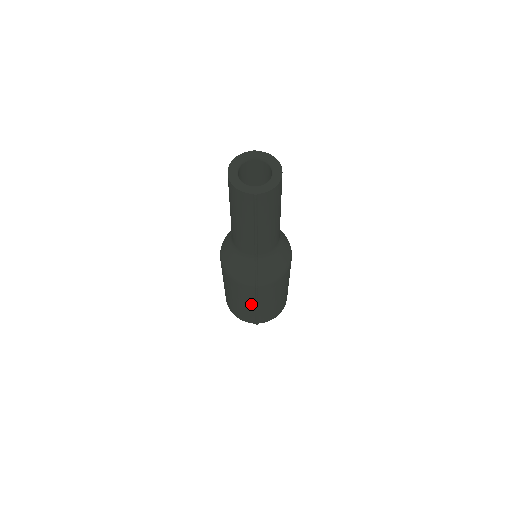
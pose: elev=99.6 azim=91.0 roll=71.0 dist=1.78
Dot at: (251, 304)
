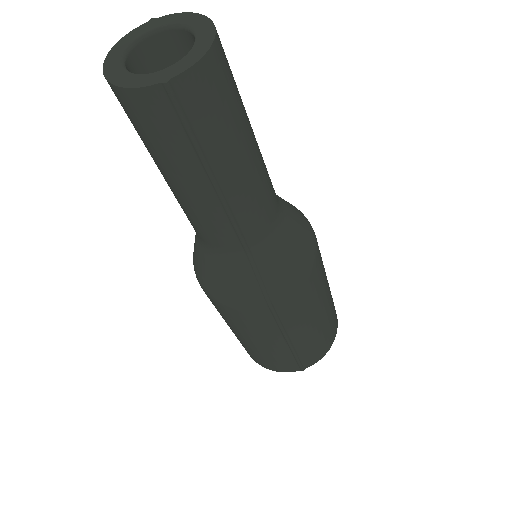
Dot at: (277, 340)
